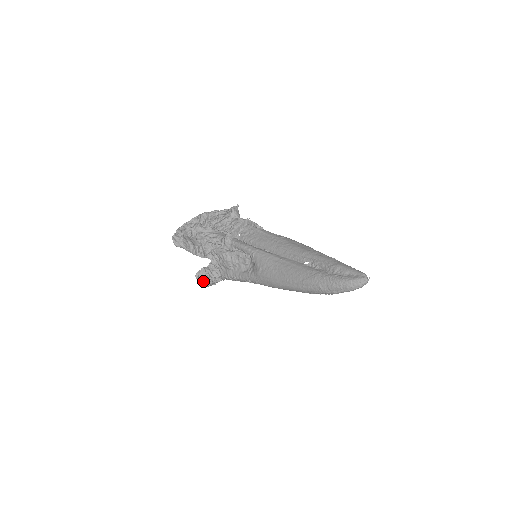
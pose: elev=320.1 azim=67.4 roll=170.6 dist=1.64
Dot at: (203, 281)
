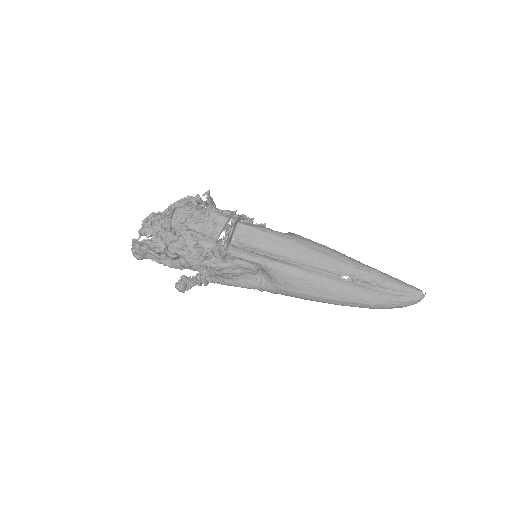
Dot at: (184, 288)
